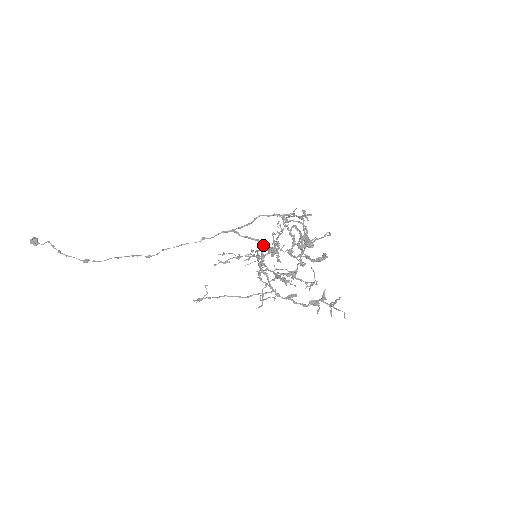
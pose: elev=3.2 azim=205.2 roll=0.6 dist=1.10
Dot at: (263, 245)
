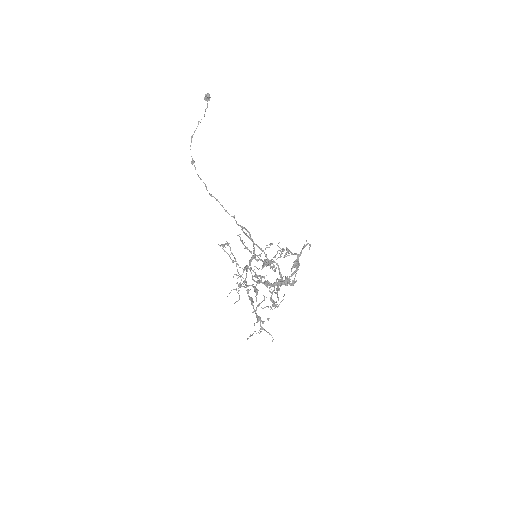
Dot at: (251, 260)
